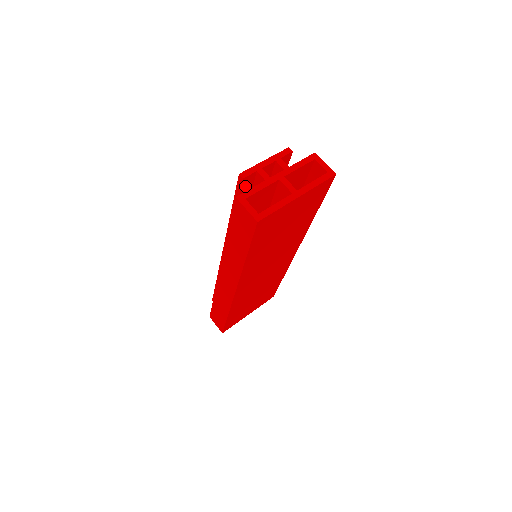
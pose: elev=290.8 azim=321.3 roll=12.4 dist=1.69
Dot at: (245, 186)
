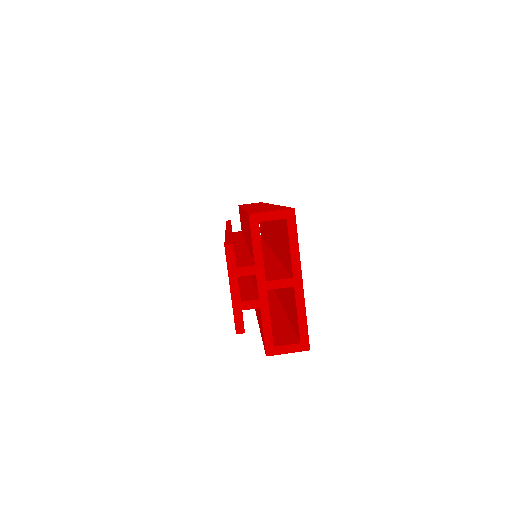
Dot at: occluded
